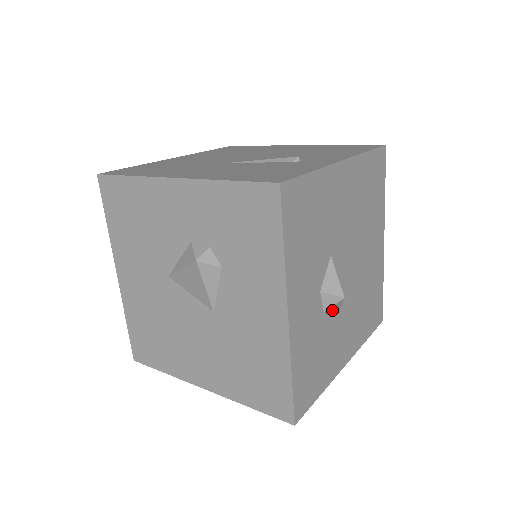
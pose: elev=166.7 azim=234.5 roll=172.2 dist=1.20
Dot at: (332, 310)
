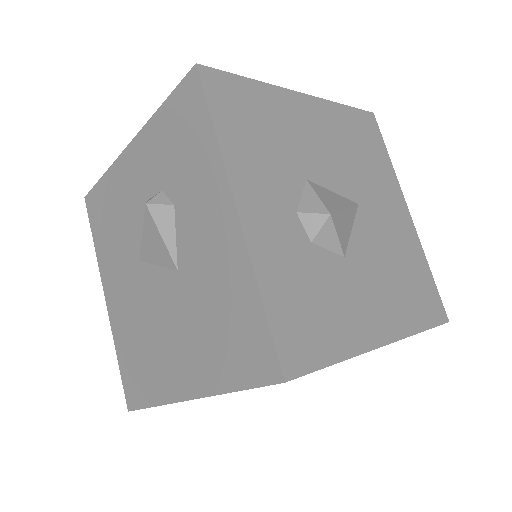
Dot at: (327, 246)
